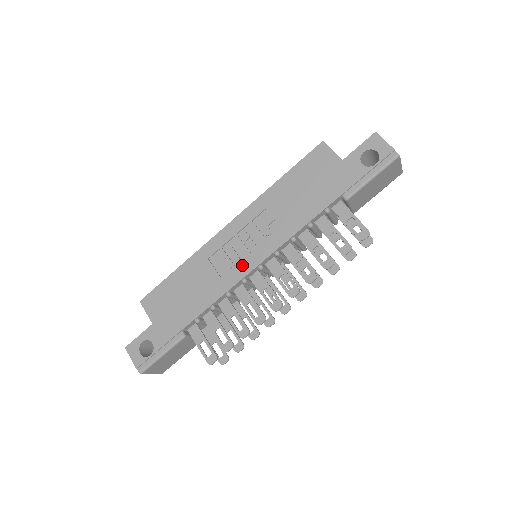
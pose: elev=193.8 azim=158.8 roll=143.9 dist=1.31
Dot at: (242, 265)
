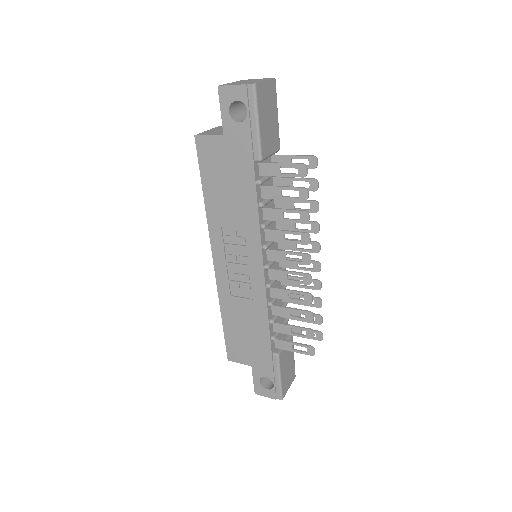
Dot at: (254, 279)
